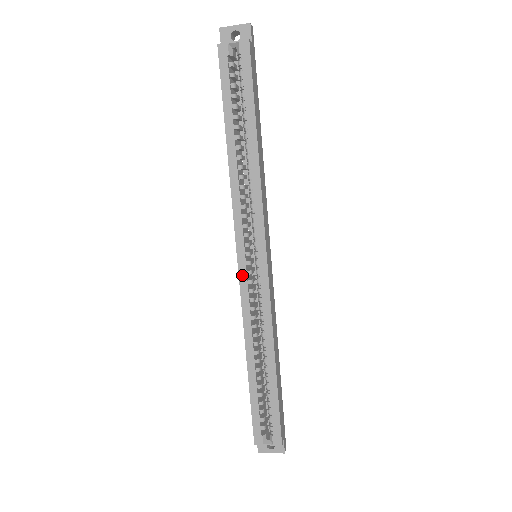
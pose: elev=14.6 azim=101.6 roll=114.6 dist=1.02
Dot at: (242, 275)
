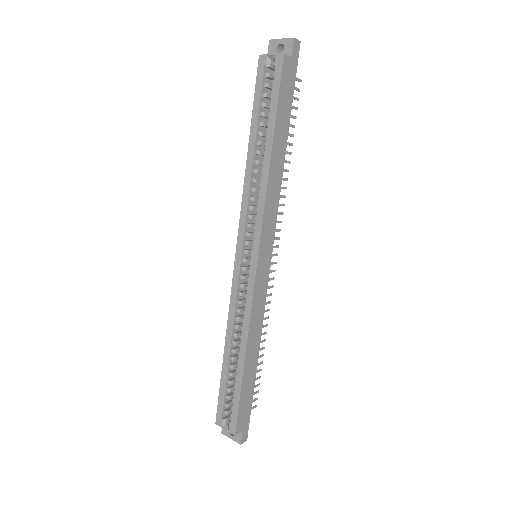
Dot at: (236, 269)
